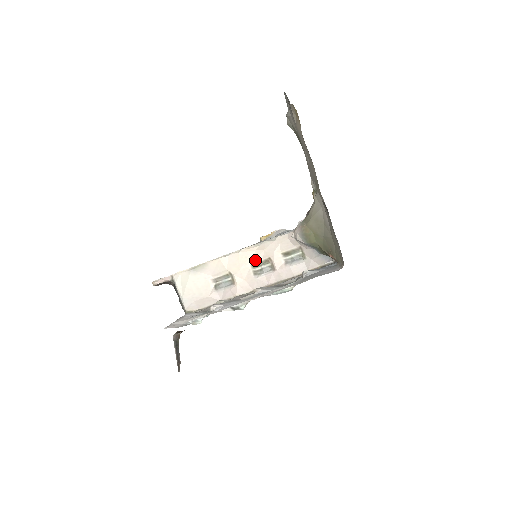
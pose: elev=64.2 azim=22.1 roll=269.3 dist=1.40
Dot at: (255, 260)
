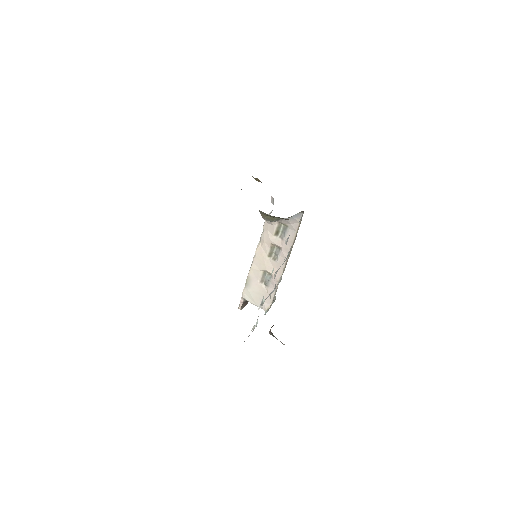
Dot at: (267, 252)
